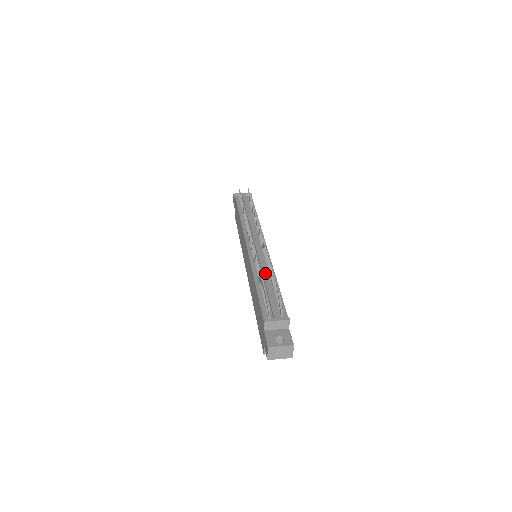
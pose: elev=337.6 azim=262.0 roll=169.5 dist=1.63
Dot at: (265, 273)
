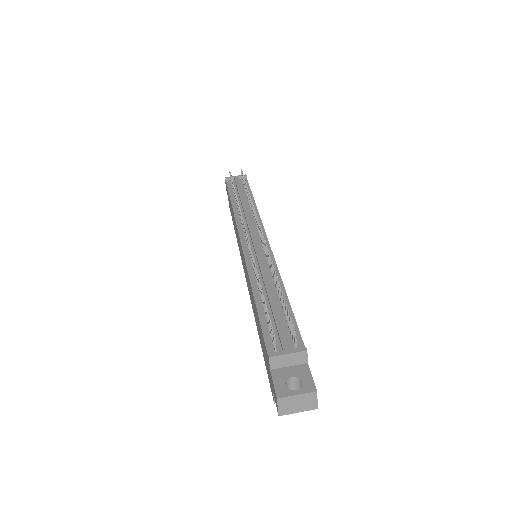
Dot at: (267, 280)
